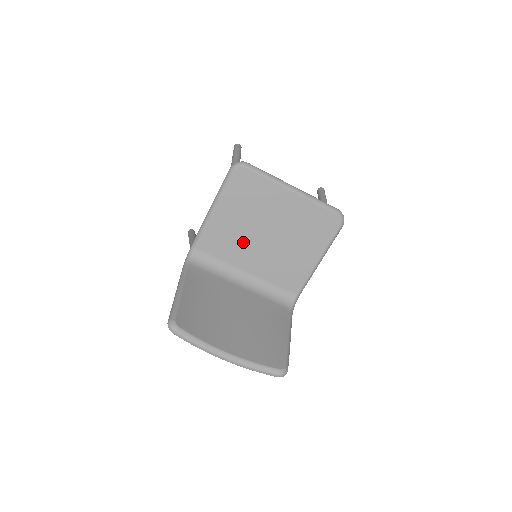
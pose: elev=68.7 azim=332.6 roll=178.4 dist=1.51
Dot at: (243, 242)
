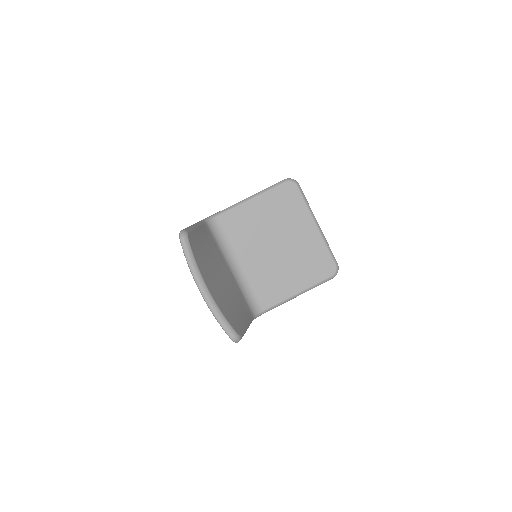
Dot at: (255, 238)
